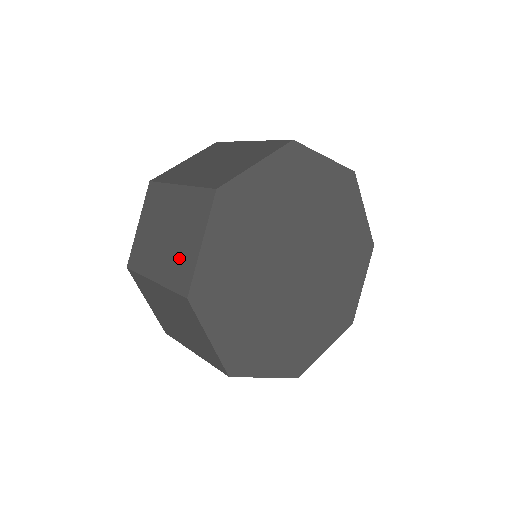
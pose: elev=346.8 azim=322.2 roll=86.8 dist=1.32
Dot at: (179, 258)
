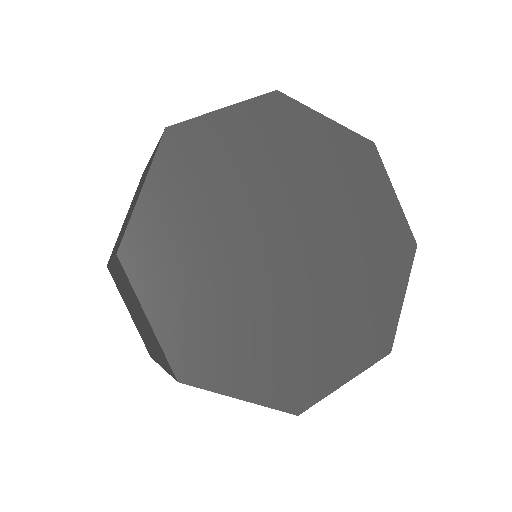
Dot at: (128, 219)
